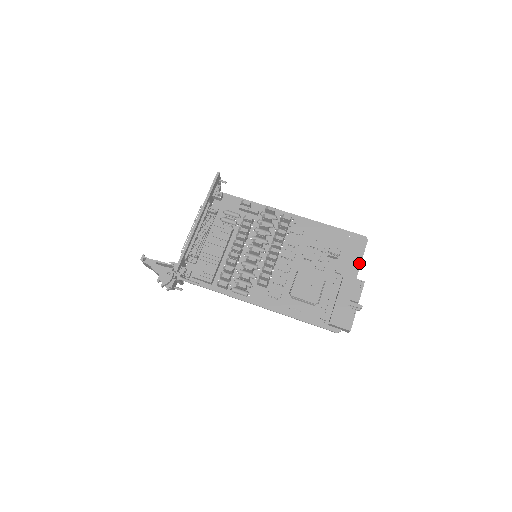
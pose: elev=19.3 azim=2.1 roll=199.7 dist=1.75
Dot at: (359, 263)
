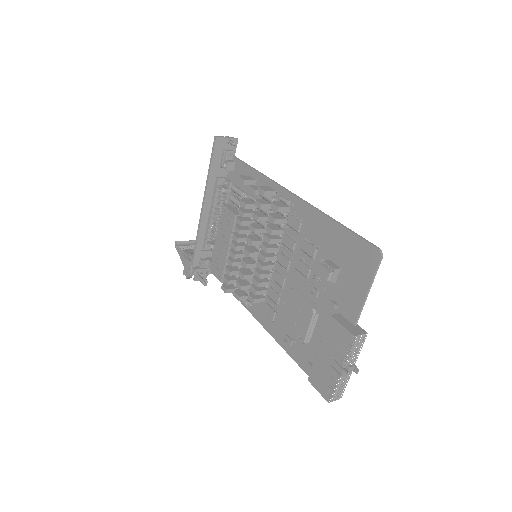
Dot at: (362, 297)
